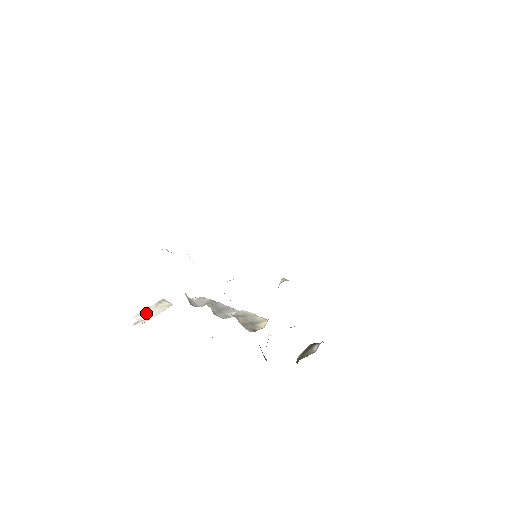
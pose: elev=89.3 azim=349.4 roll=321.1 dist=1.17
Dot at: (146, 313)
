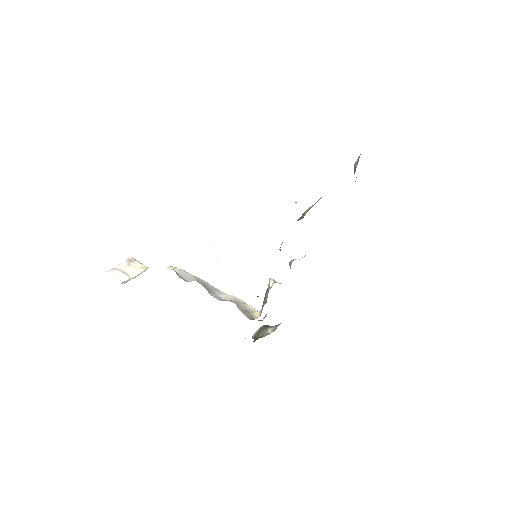
Dot at: (122, 271)
